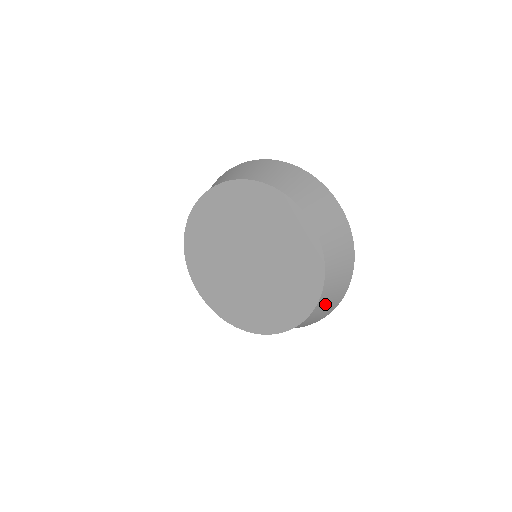
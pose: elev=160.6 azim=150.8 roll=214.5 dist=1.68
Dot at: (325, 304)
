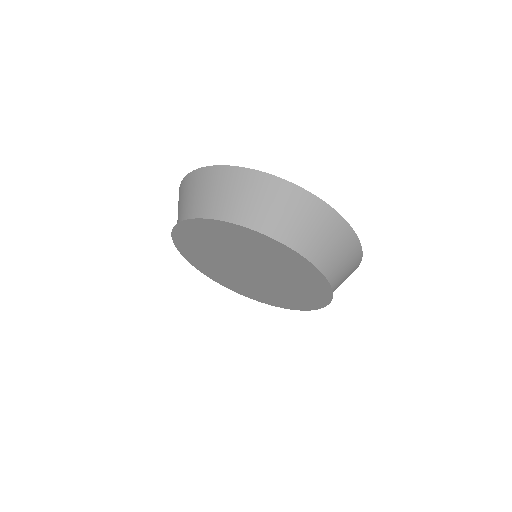
Dot at: (340, 258)
